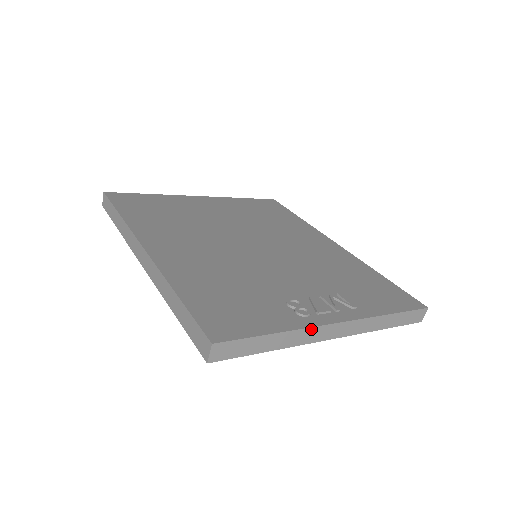
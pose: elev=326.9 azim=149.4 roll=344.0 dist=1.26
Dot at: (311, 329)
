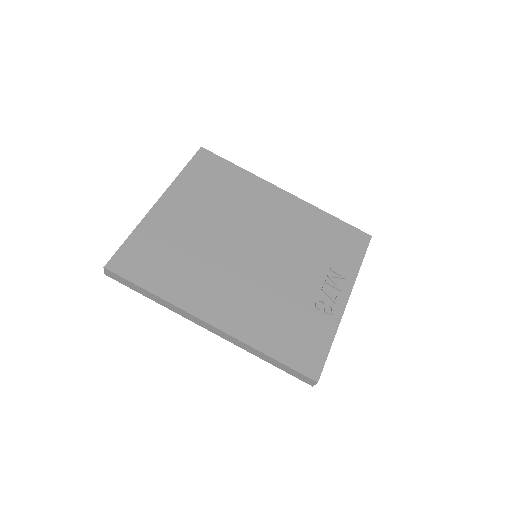
Dot at: (340, 320)
